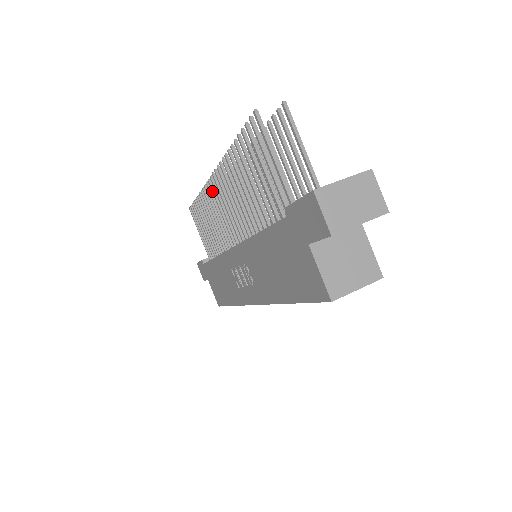
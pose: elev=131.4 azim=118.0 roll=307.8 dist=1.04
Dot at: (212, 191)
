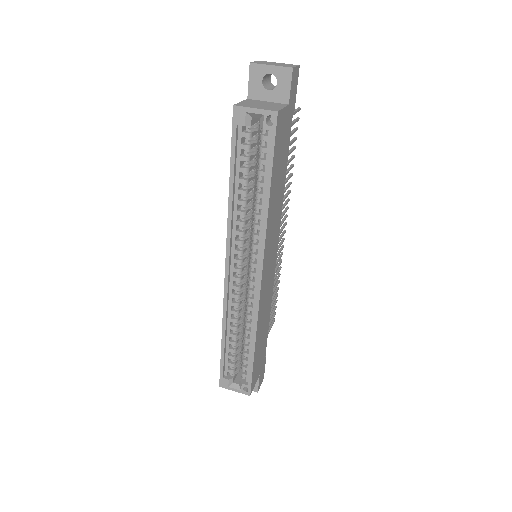
Dot at: occluded
